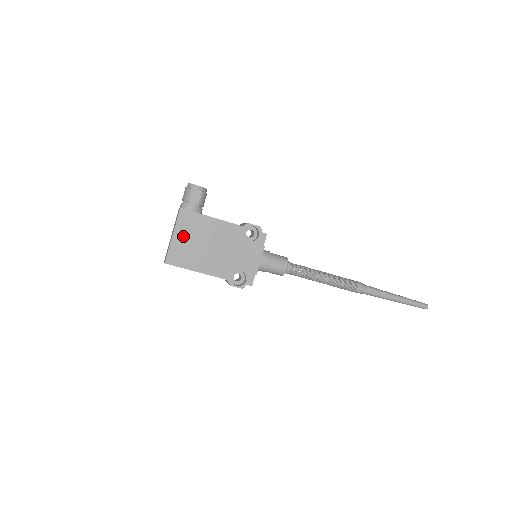
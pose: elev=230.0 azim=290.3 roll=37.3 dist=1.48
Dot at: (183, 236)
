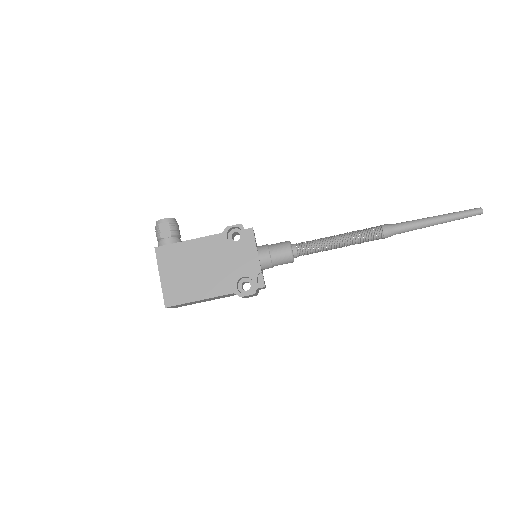
Dot at: (170, 273)
